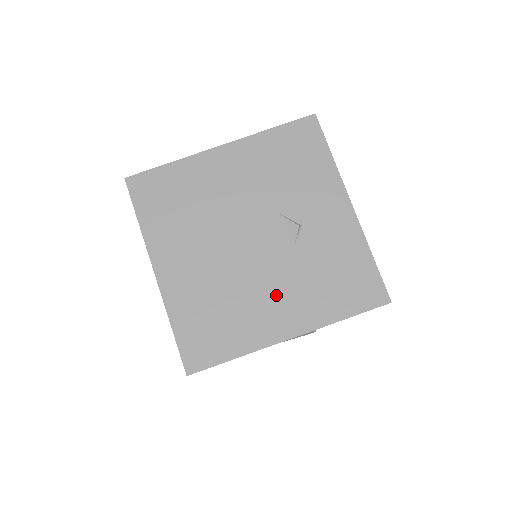
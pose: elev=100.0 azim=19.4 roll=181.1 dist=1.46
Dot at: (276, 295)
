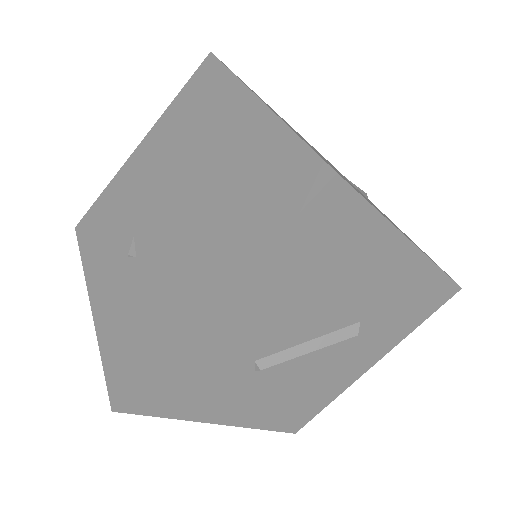
Dot at: occluded
